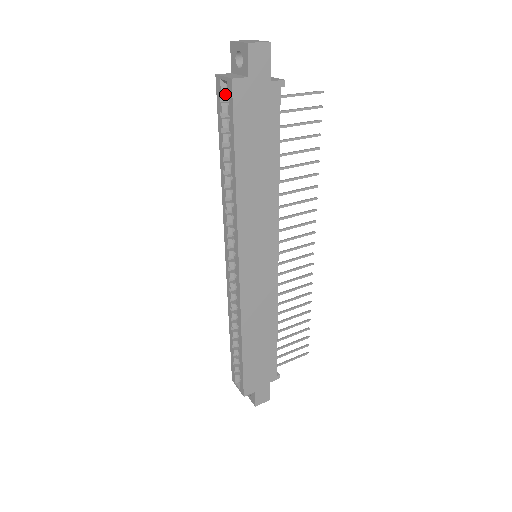
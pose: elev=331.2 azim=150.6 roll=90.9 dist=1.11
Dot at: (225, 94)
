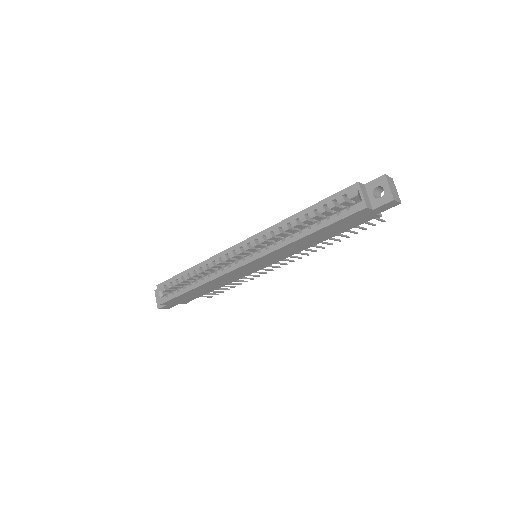
Dot at: (351, 198)
